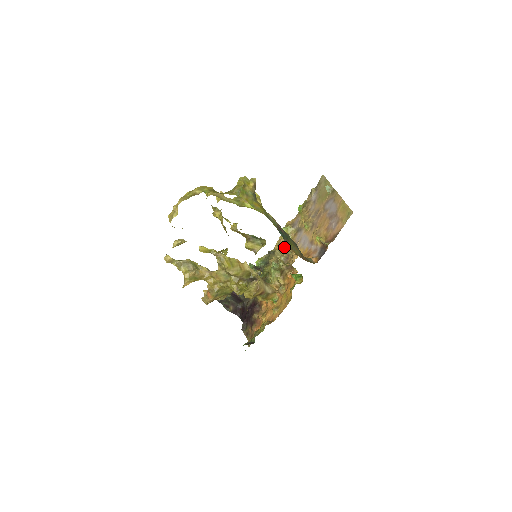
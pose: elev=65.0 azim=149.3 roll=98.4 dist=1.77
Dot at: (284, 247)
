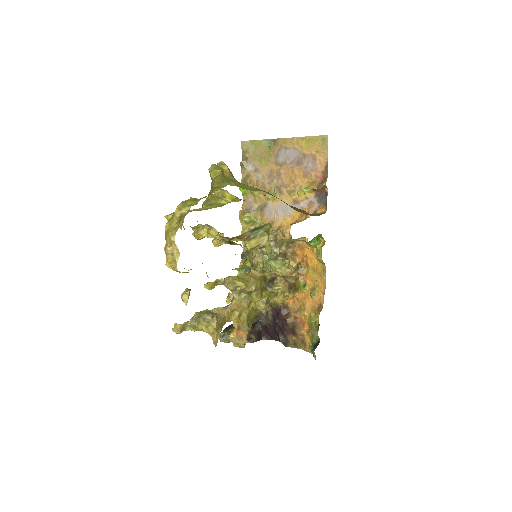
Dot at: occluded
